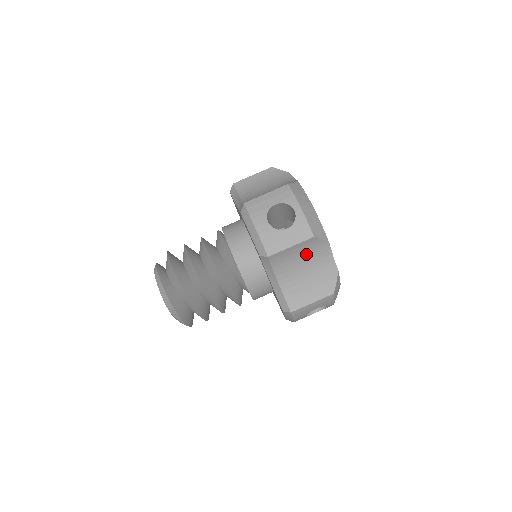
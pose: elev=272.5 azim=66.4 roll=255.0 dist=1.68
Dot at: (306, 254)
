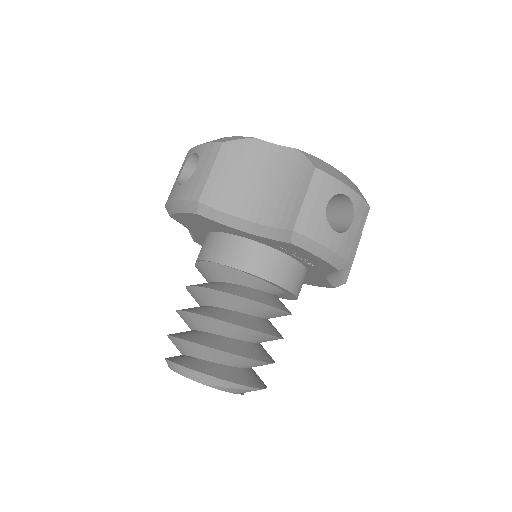
Dot at: (242, 168)
